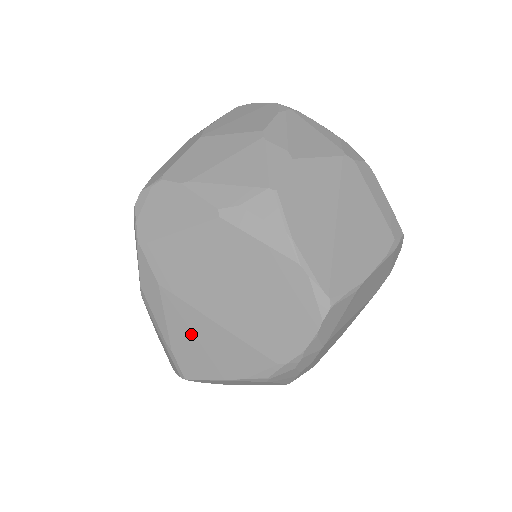
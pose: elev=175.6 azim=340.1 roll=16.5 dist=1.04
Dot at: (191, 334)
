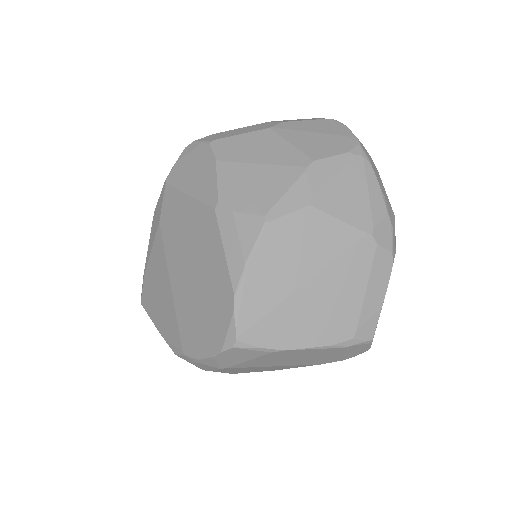
Dot at: (157, 276)
